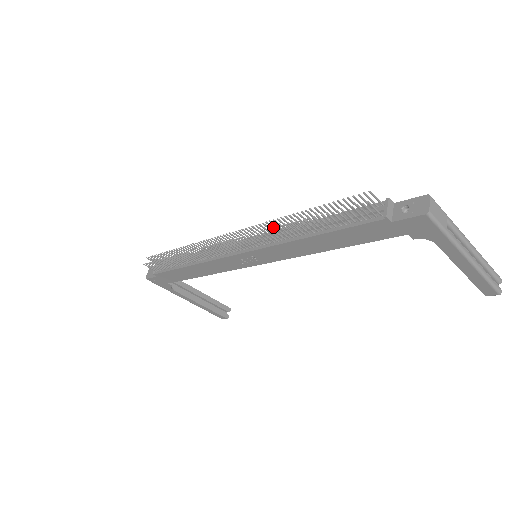
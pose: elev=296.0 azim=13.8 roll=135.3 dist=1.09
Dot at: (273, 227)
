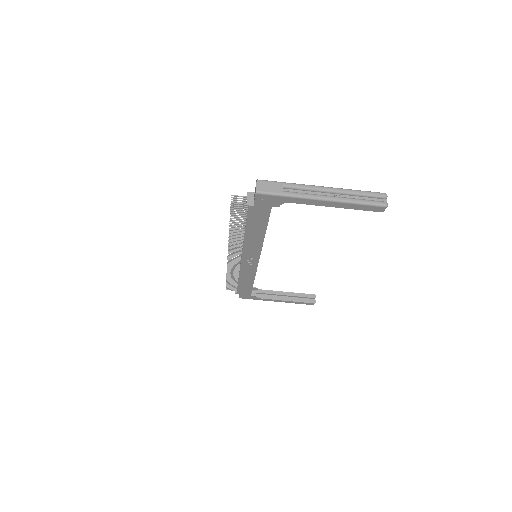
Dot at: occluded
